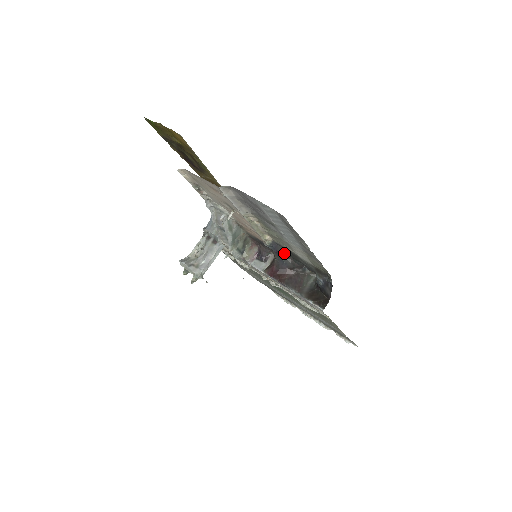
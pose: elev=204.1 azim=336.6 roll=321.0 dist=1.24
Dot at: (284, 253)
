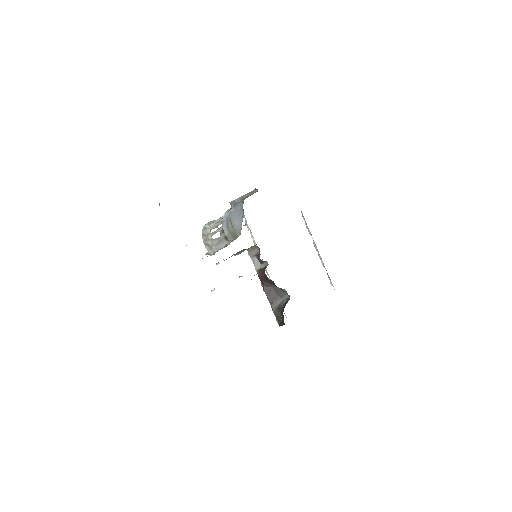
Dot at: occluded
